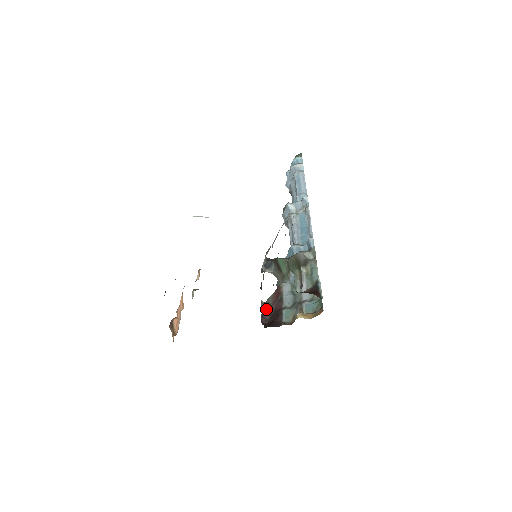
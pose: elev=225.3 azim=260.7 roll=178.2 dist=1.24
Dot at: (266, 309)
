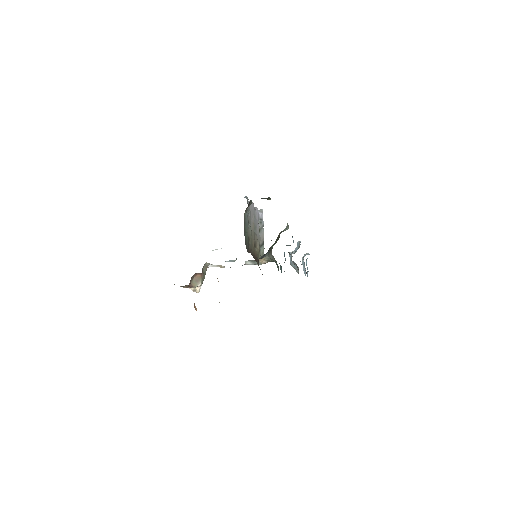
Dot at: occluded
